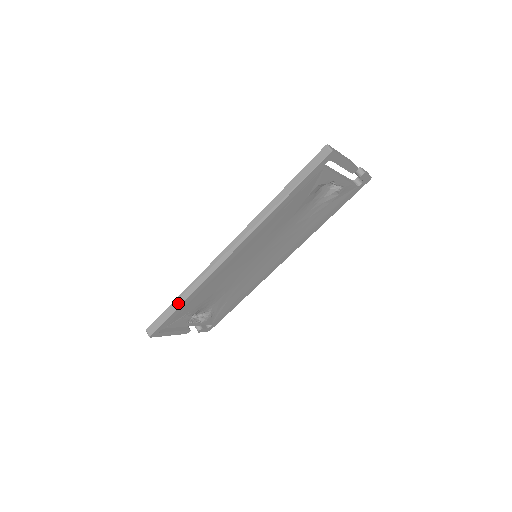
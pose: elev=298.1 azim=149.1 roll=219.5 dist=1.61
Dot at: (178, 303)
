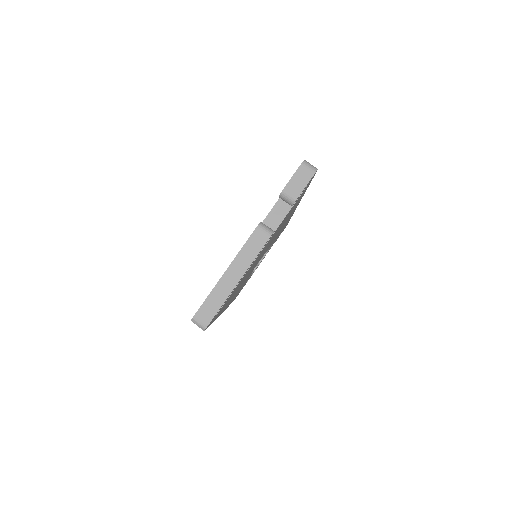
Dot at: occluded
